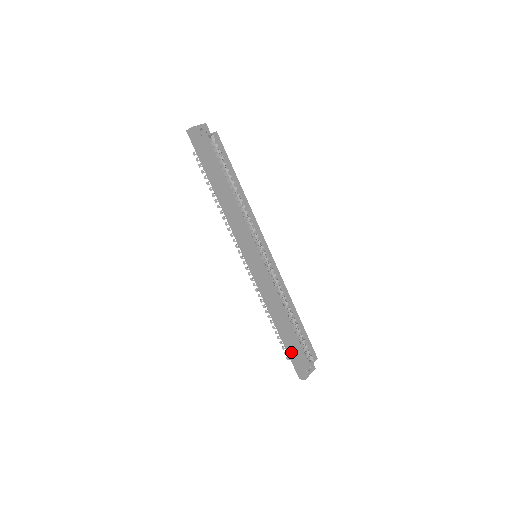
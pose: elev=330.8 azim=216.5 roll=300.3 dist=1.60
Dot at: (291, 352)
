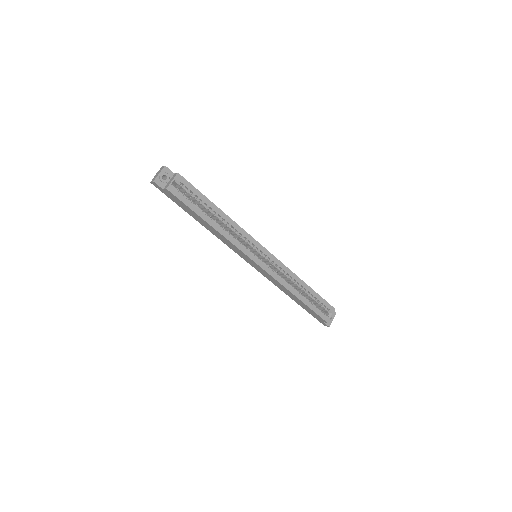
Dot at: (311, 313)
